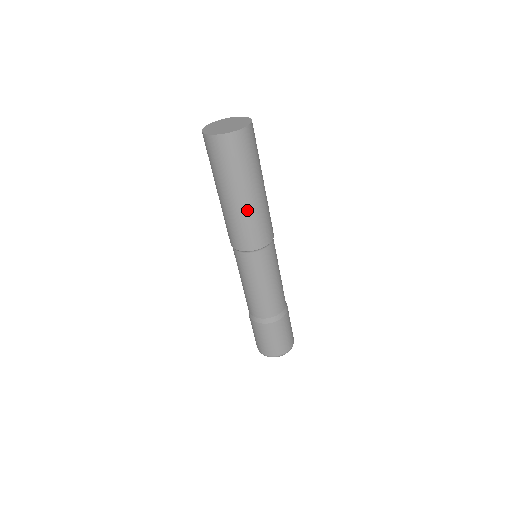
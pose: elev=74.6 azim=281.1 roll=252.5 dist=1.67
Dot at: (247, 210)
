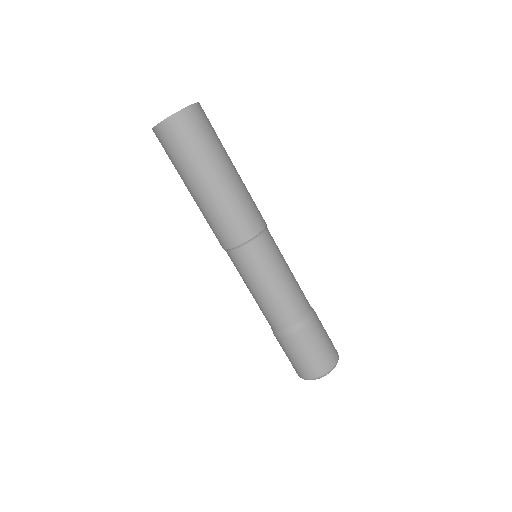
Dot at: (213, 200)
